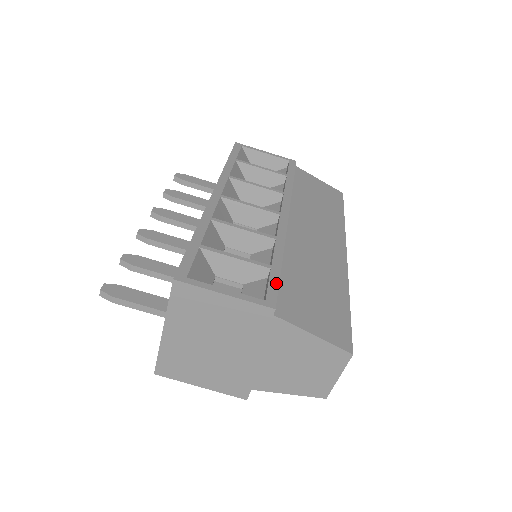
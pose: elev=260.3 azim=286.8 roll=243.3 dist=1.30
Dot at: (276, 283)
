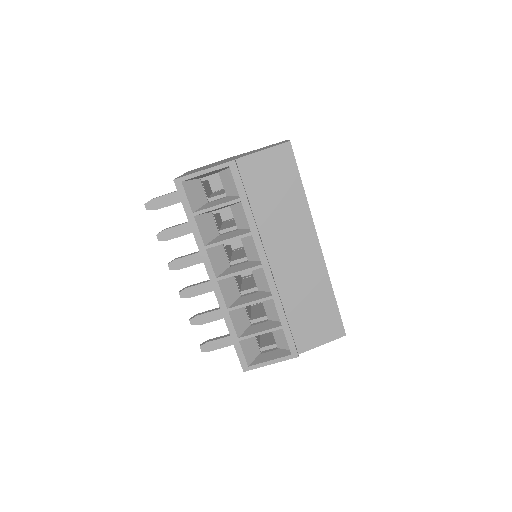
Dot at: (291, 338)
